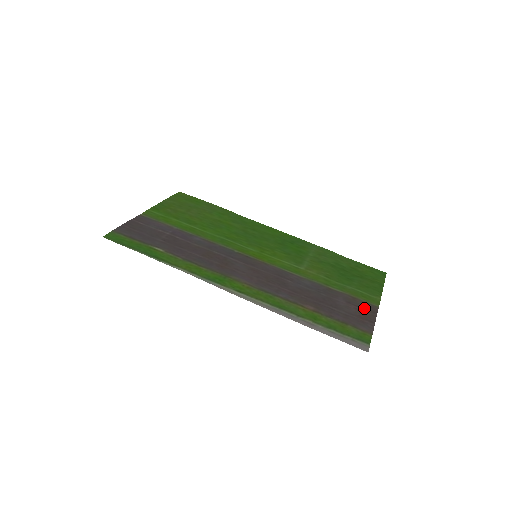
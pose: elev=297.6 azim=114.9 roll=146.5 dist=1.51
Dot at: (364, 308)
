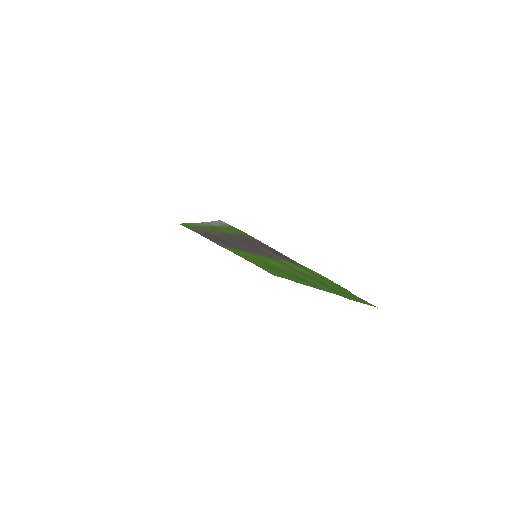
Dot at: (284, 257)
